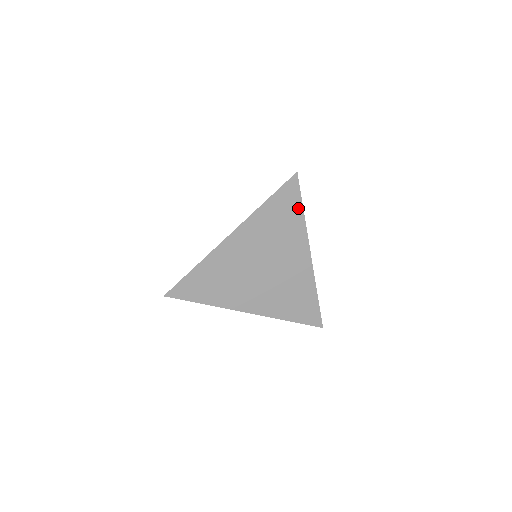
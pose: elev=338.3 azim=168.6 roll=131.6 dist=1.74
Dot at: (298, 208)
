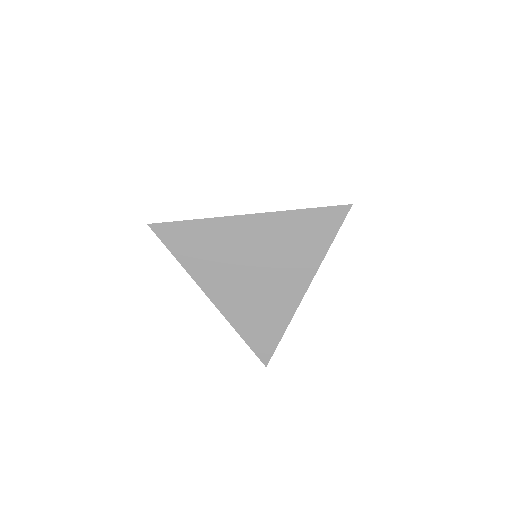
Dot at: (328, 238)
